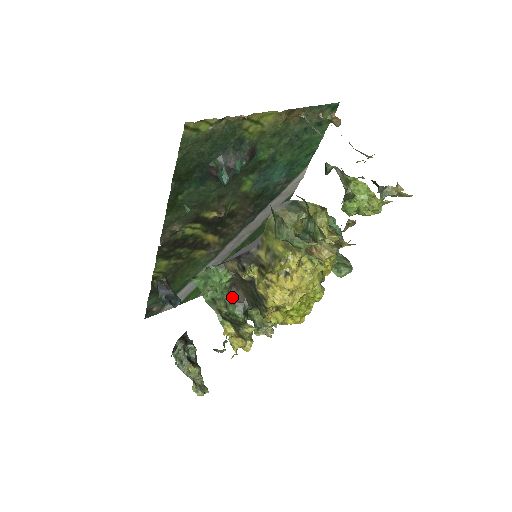
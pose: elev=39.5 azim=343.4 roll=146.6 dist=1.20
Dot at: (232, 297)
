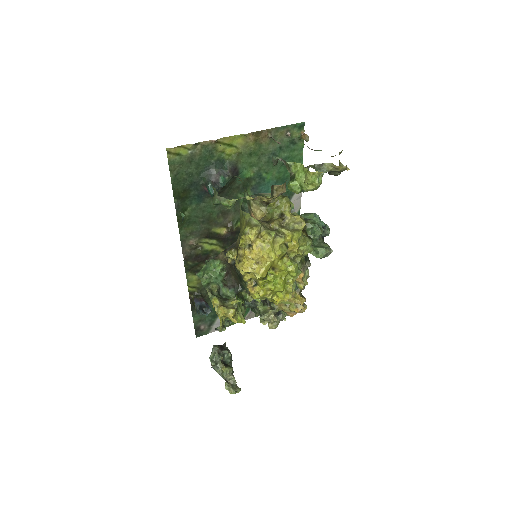
Dot at: (226, 283)
